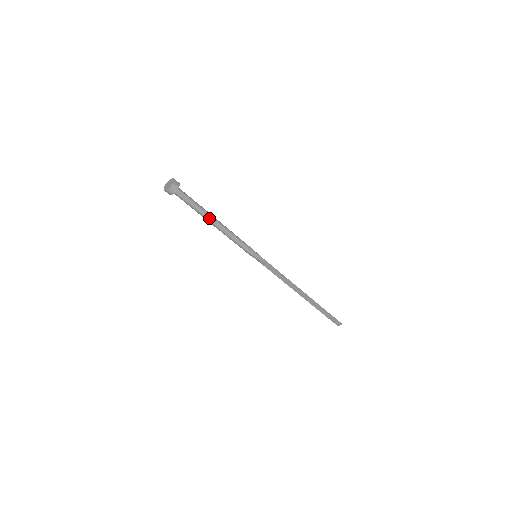
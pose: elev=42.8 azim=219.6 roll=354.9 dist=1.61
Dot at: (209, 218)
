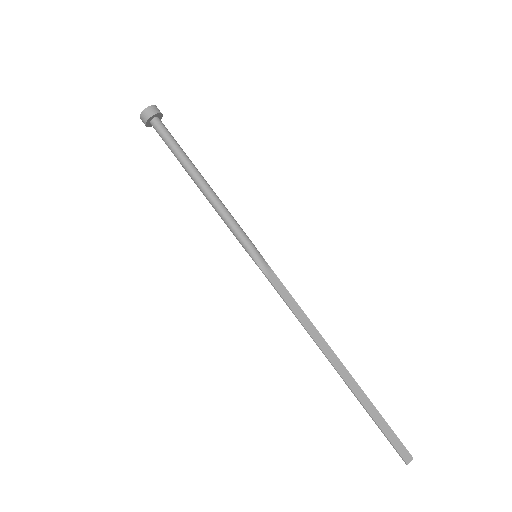
Dot at: (195, 168)
